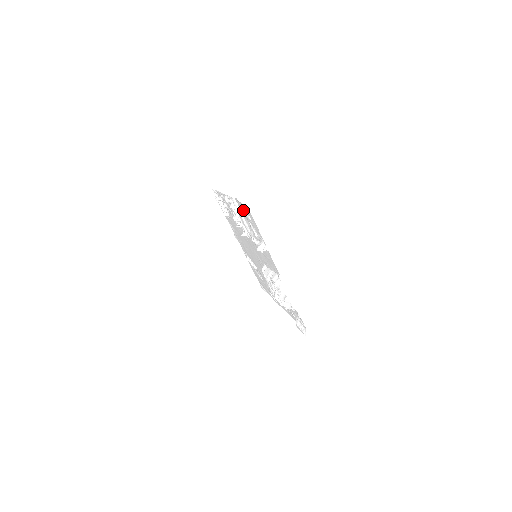
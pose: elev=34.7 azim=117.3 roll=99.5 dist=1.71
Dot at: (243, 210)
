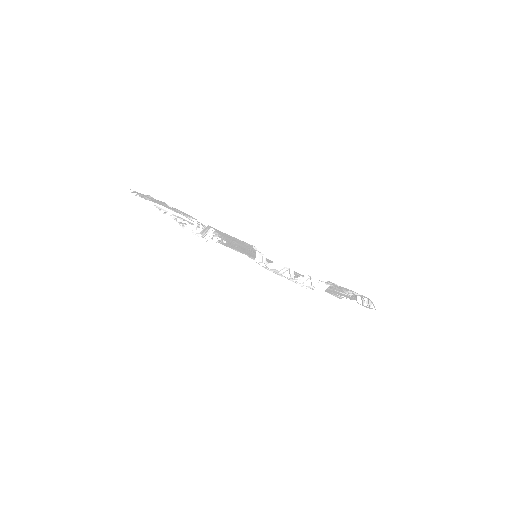
Dot at: occluded
